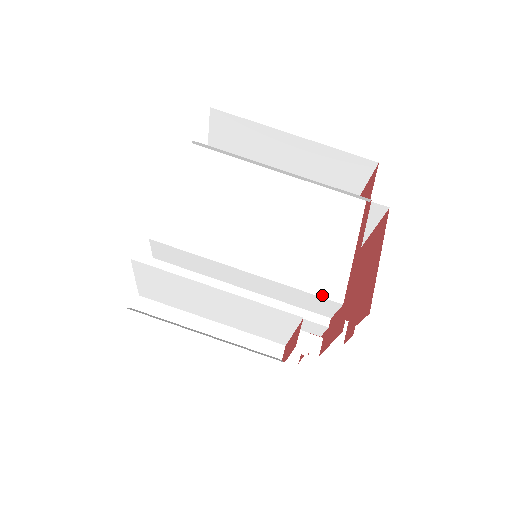
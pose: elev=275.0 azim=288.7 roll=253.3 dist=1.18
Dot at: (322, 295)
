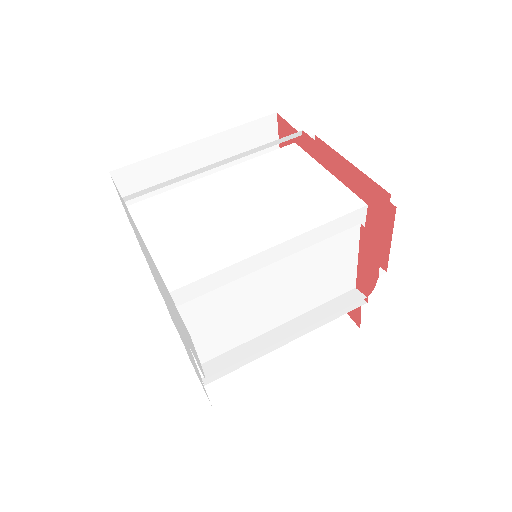
Dot at: (347, 212)
